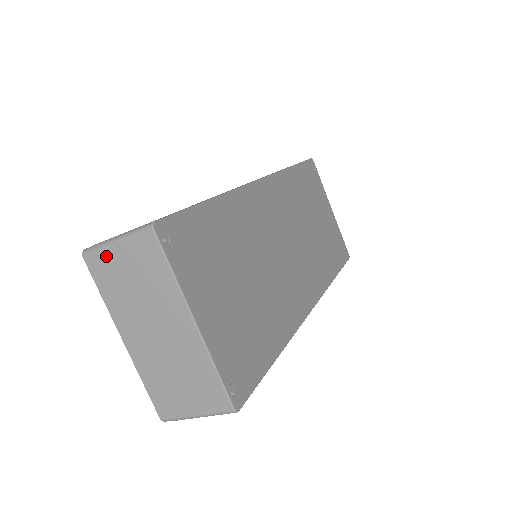
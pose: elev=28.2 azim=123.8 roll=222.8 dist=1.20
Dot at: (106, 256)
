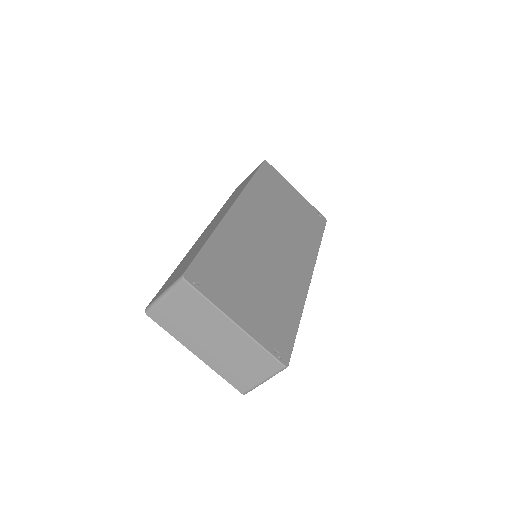
Dot at: (162, 308)
